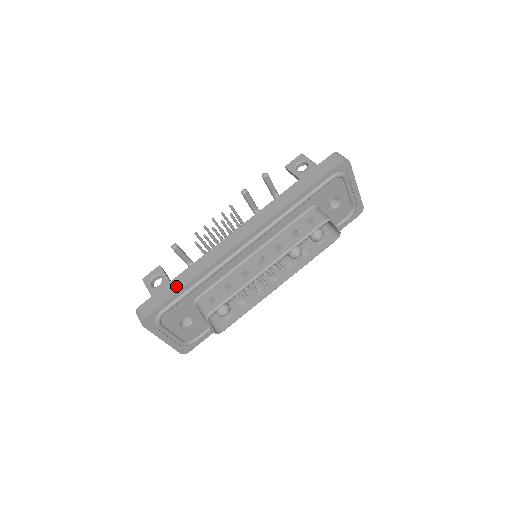
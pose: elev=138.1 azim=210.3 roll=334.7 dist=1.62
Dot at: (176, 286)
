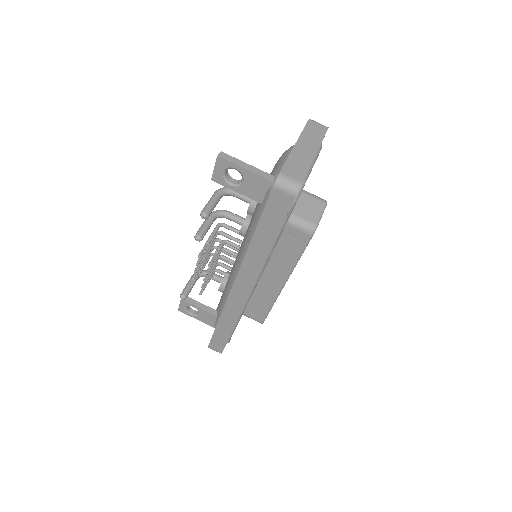
Dot at: (224, 333)
